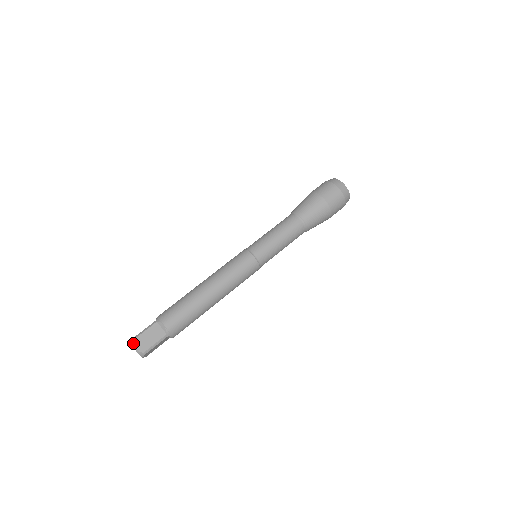
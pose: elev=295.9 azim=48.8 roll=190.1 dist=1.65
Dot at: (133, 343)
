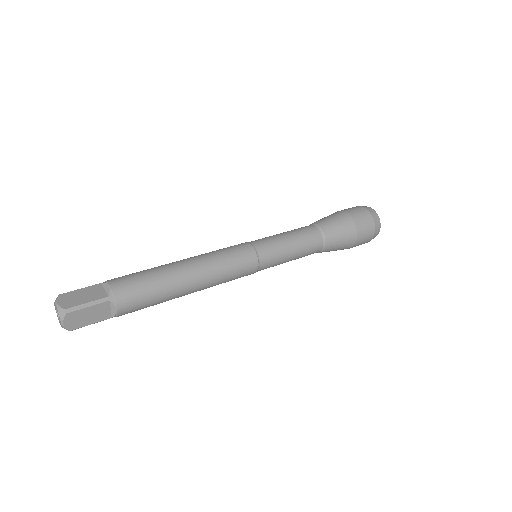
Dot at: (57, 297)
